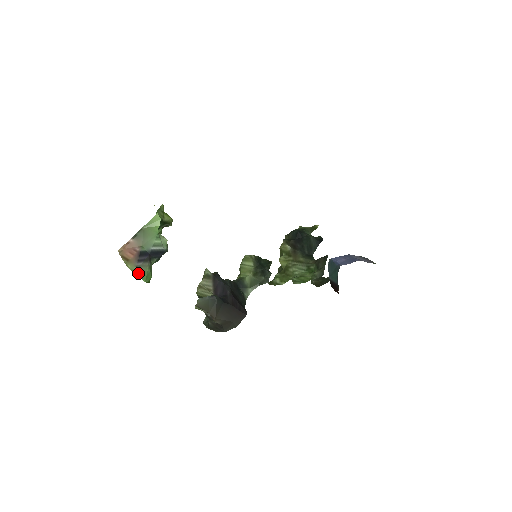
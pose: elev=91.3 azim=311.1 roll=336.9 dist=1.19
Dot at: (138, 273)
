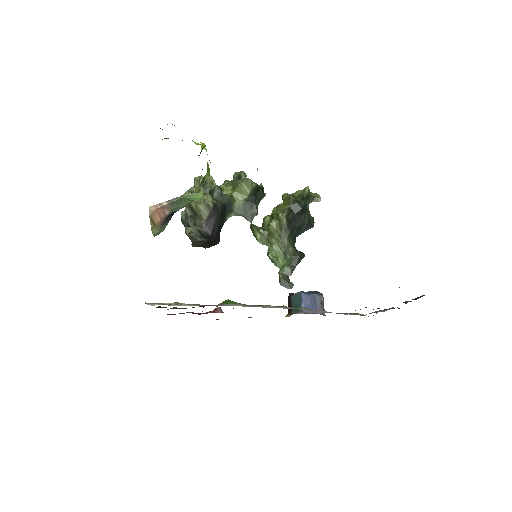
Dot at: (157, 234)
